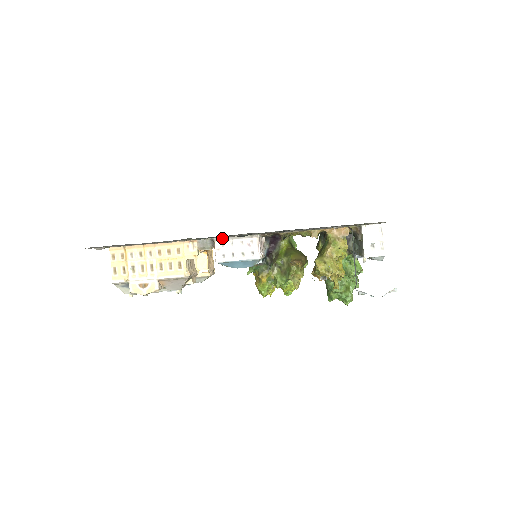
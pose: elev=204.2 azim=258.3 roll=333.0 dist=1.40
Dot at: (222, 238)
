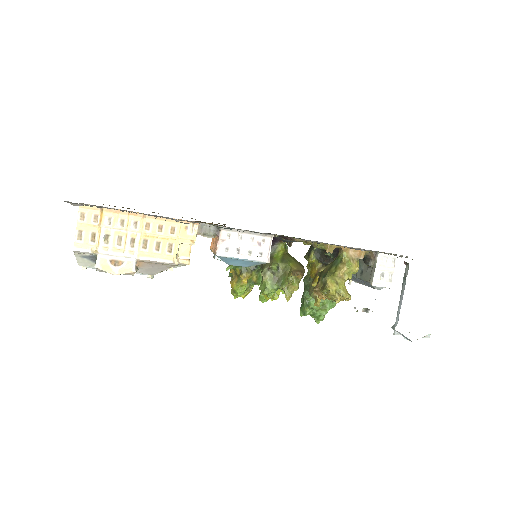
Dot at: occluded
